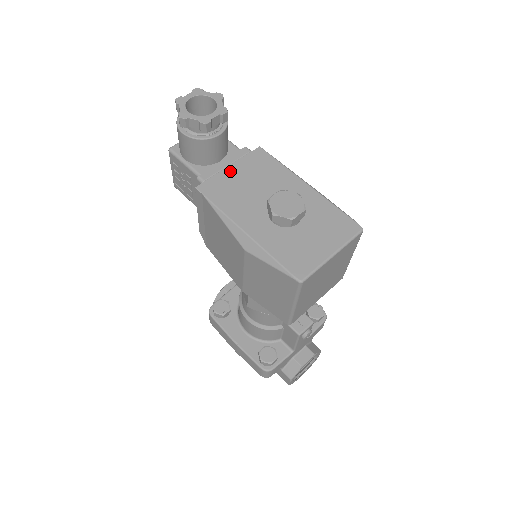
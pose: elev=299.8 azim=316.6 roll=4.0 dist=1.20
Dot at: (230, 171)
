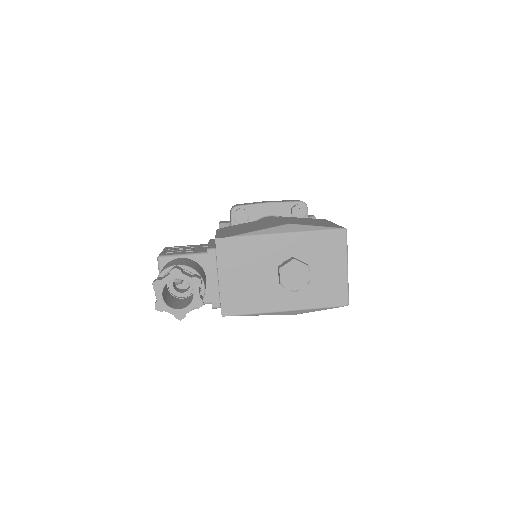
Dot at: (224, 281)
